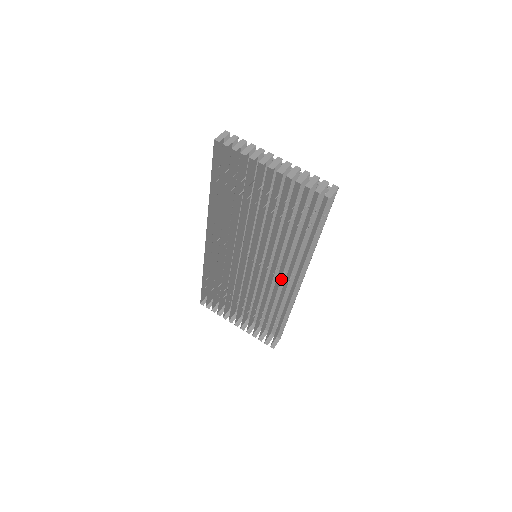
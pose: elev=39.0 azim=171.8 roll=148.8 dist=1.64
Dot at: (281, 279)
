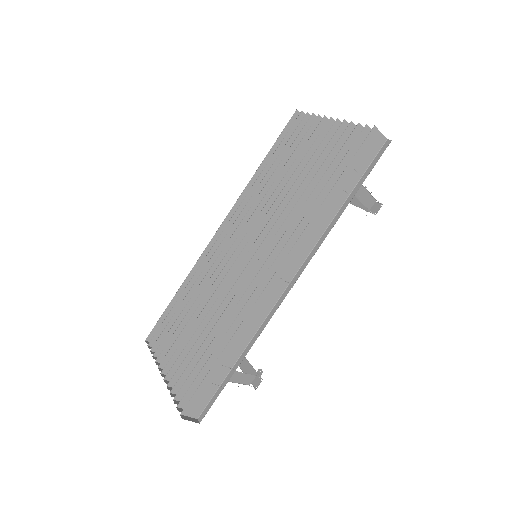
Dot at: occluded
